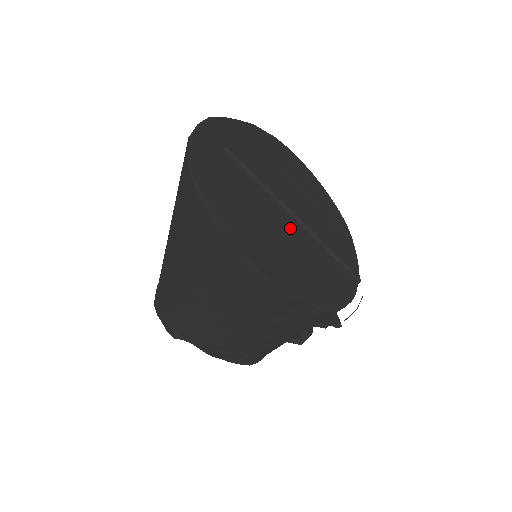
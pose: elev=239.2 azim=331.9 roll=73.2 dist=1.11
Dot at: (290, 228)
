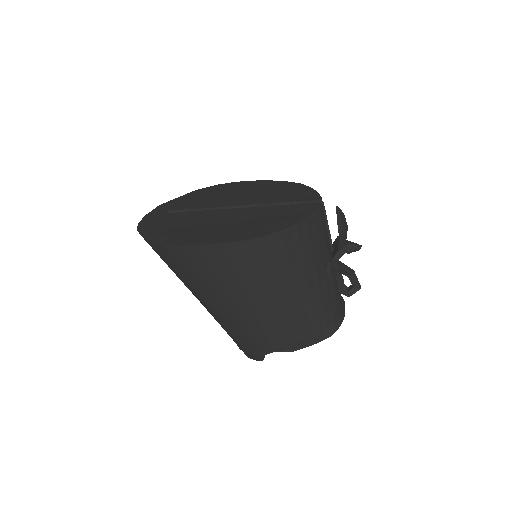
Dot at: (236, 214)
